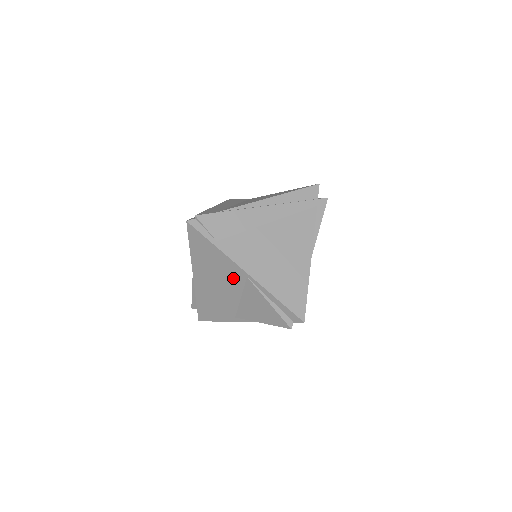
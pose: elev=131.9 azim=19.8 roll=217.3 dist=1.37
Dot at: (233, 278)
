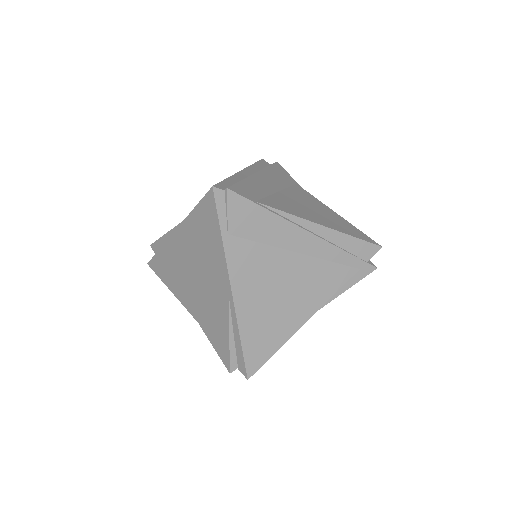
Dot at: (214, 278)
